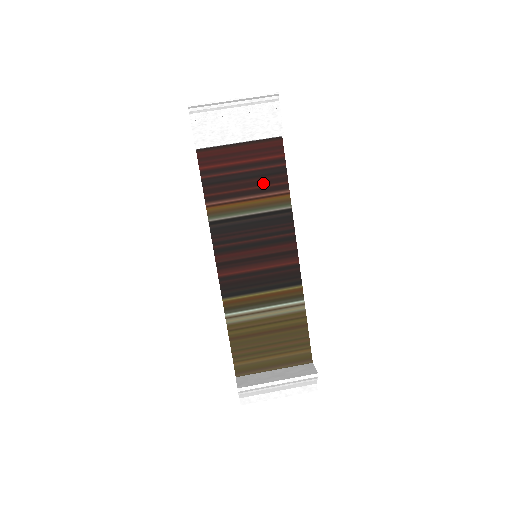
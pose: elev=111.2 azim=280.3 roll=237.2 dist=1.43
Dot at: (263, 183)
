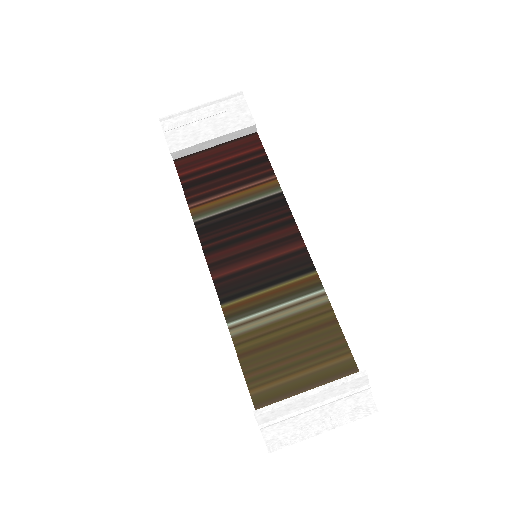
Dot at: (246, 175)
